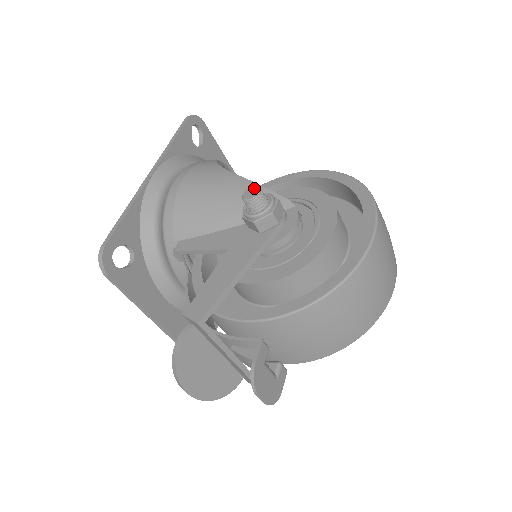
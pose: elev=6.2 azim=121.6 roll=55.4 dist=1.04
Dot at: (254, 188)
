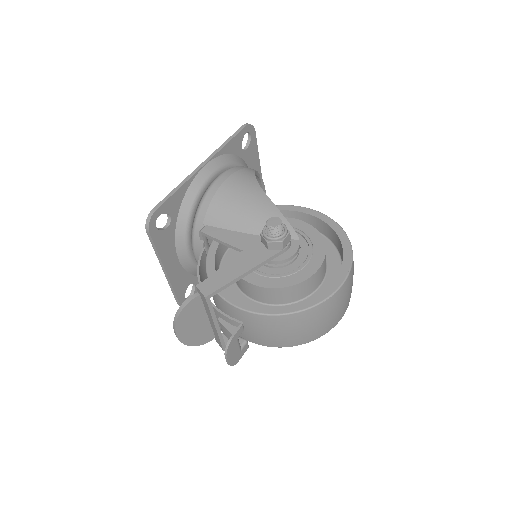
Dot at: (277, 219)
